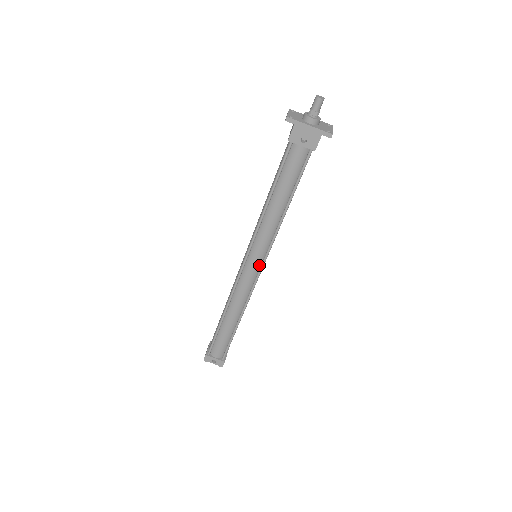
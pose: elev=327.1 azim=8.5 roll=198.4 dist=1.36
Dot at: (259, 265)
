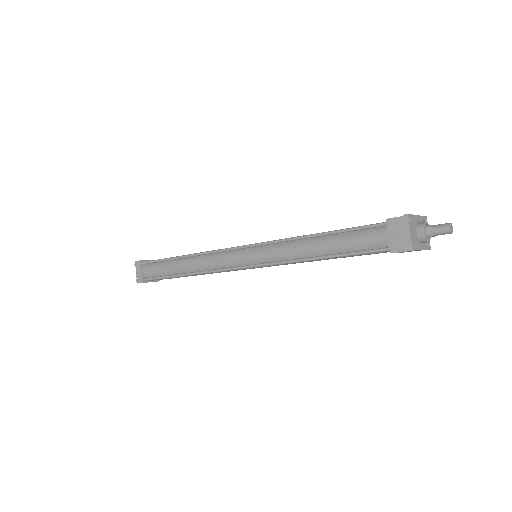
Dot at: occluded
